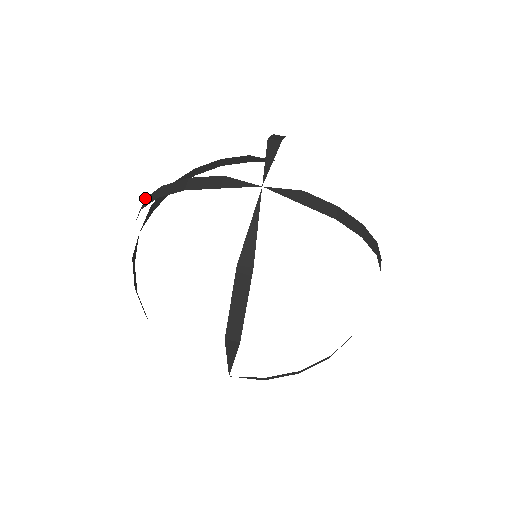
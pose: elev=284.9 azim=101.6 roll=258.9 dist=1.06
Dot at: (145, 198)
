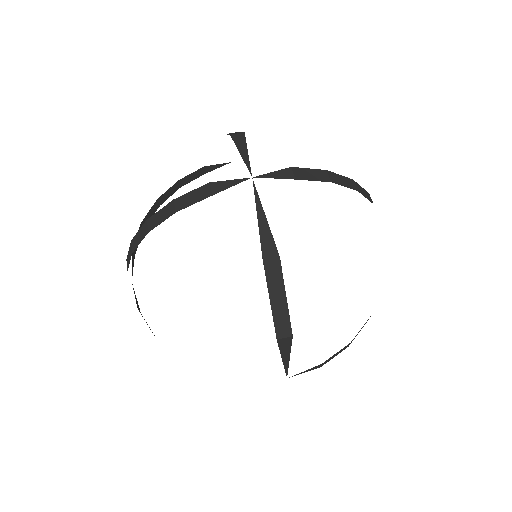
Dot at: (131, 241)
